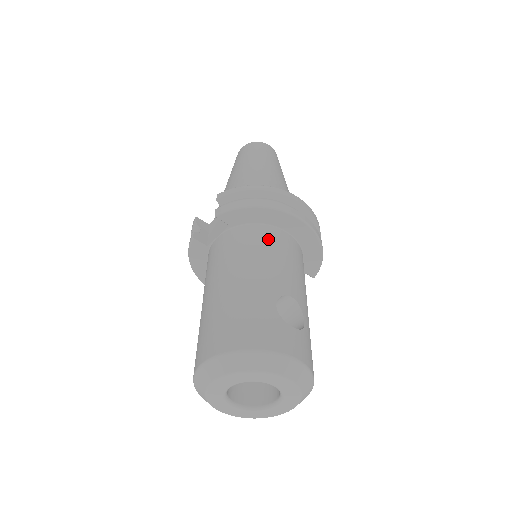
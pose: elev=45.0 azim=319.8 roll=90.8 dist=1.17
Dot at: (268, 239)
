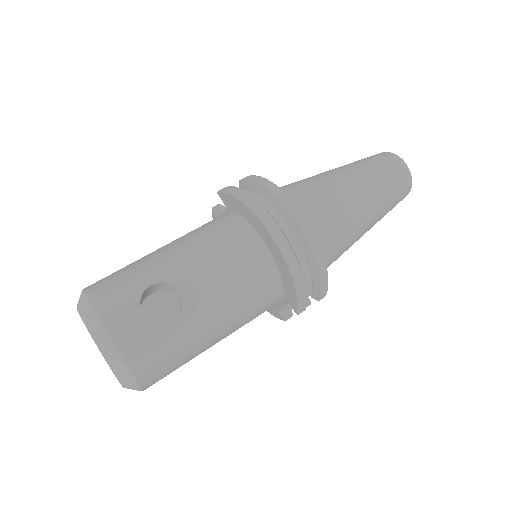
Dot at: (229, 234)
